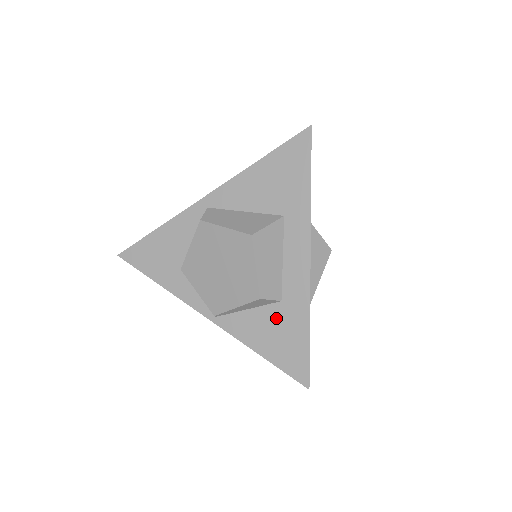
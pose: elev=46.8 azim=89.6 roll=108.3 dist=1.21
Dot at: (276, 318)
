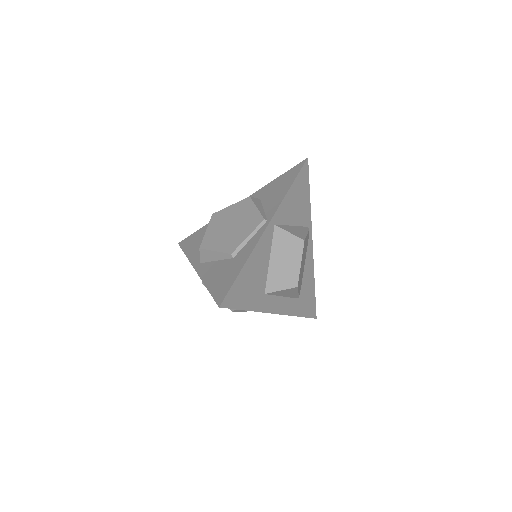
Dot at: occluded
